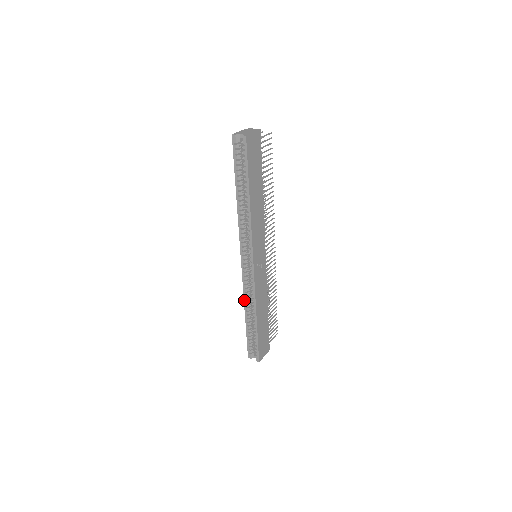
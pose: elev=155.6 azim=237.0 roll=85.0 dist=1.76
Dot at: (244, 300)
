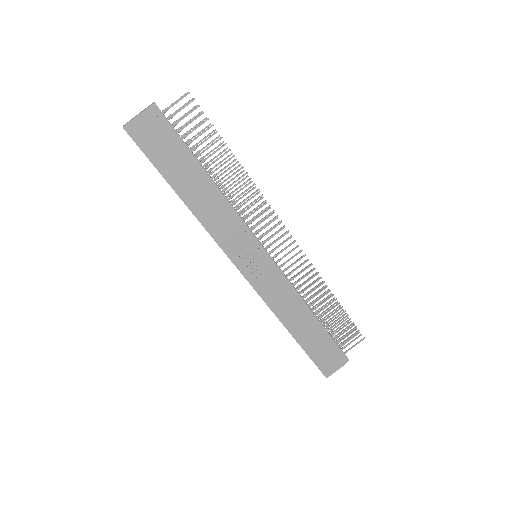
Dot at: occluded
